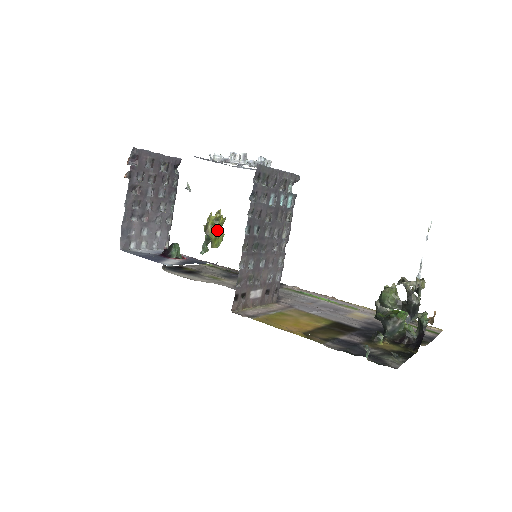
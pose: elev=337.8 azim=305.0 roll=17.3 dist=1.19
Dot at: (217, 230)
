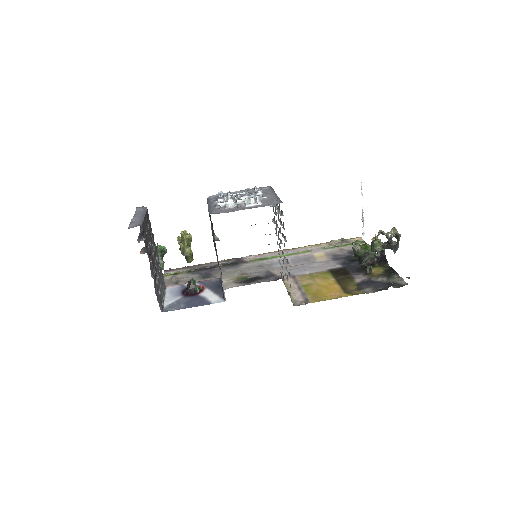
Dot at: occluded
